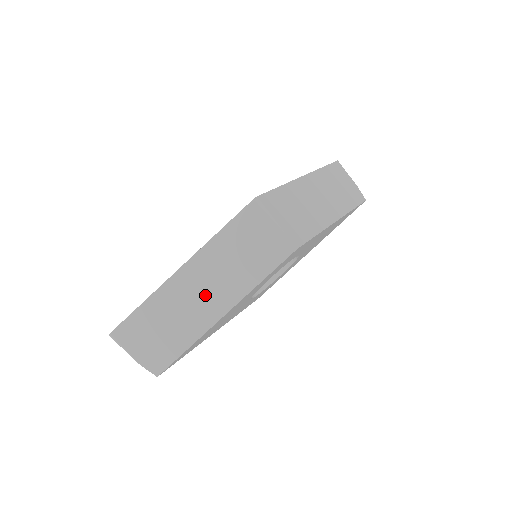
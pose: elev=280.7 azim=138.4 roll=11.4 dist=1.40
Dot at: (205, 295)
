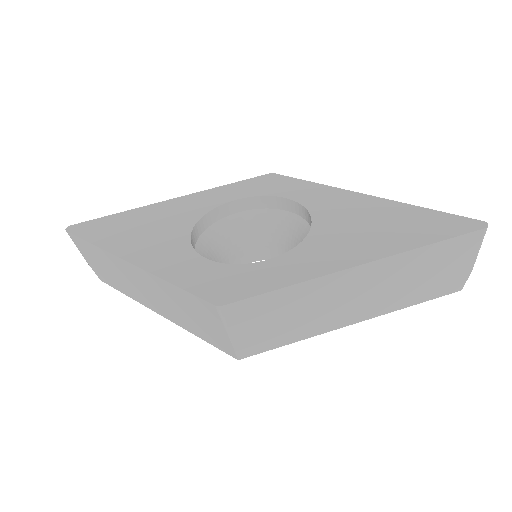
Dot at: (145, 293)
